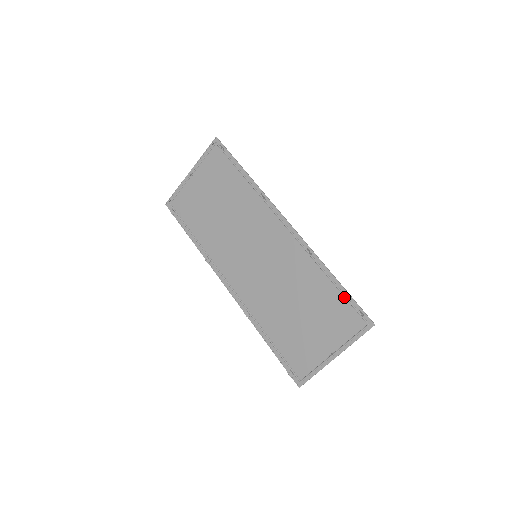
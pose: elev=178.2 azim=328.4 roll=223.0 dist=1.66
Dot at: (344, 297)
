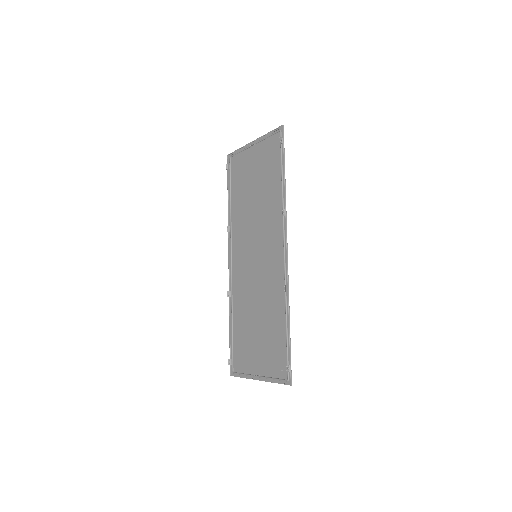
Dot at: (286, 345)
